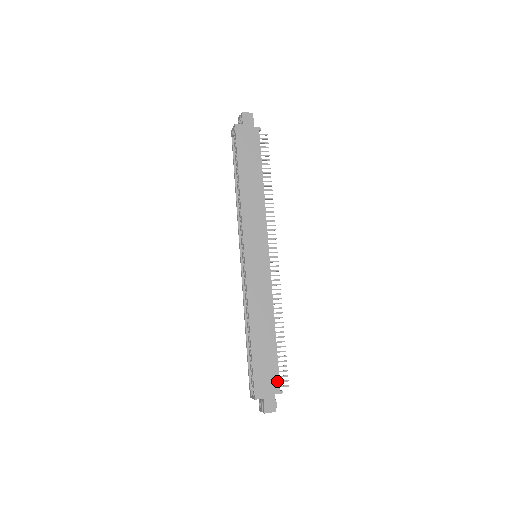
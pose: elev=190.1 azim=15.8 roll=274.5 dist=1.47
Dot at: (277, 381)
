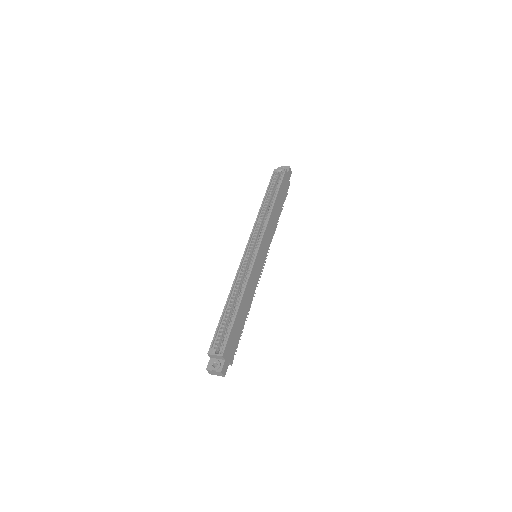
Dot at: (234, 353)
